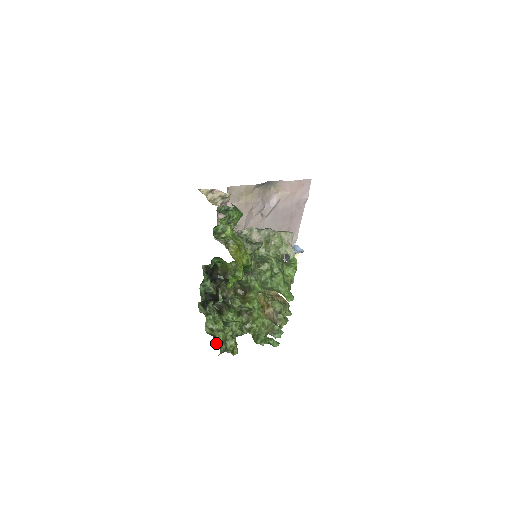
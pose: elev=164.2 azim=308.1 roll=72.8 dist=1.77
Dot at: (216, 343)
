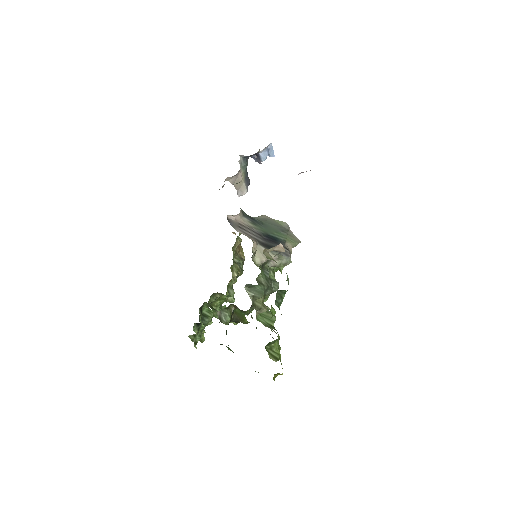
Dot at: (195, 346)
